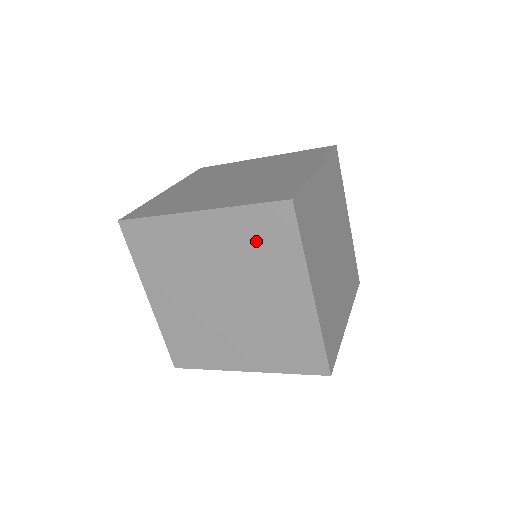
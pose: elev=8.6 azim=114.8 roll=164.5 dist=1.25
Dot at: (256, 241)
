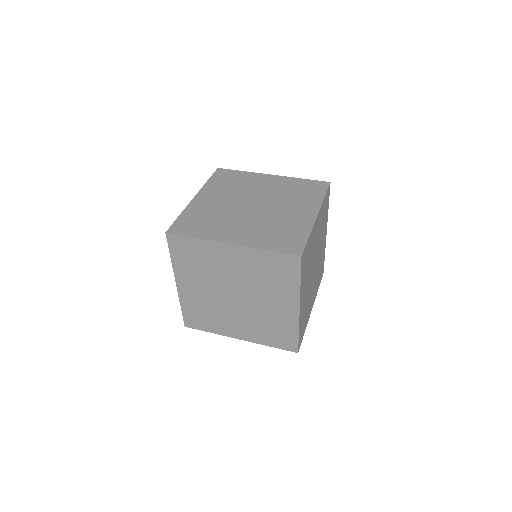
Dot at: (269, 271)
